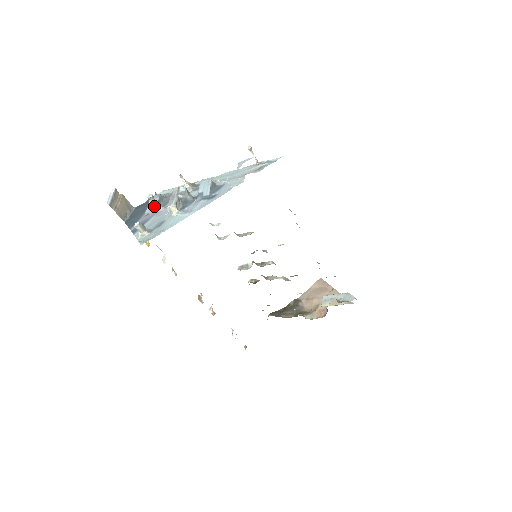
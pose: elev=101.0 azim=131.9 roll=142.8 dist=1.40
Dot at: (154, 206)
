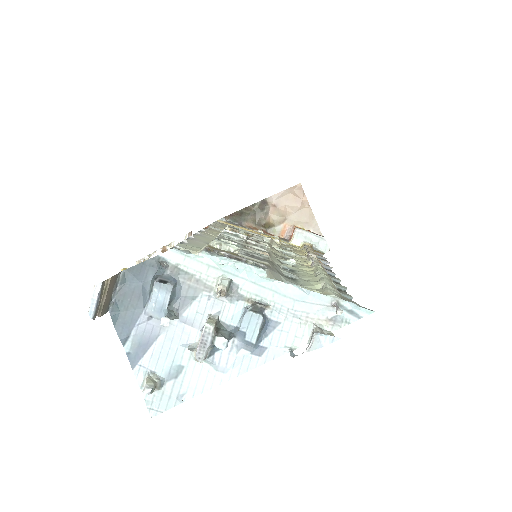
Dot at: (162, 308)
